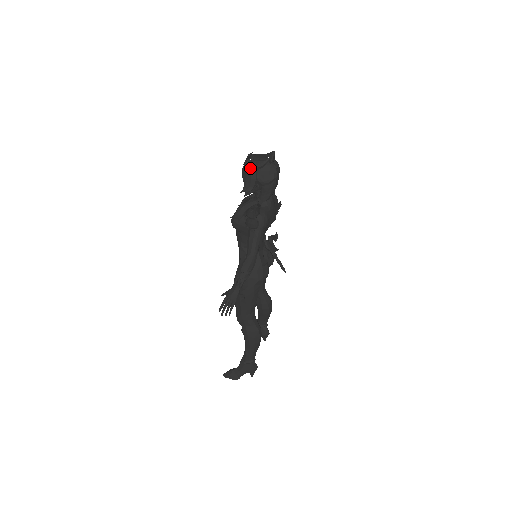
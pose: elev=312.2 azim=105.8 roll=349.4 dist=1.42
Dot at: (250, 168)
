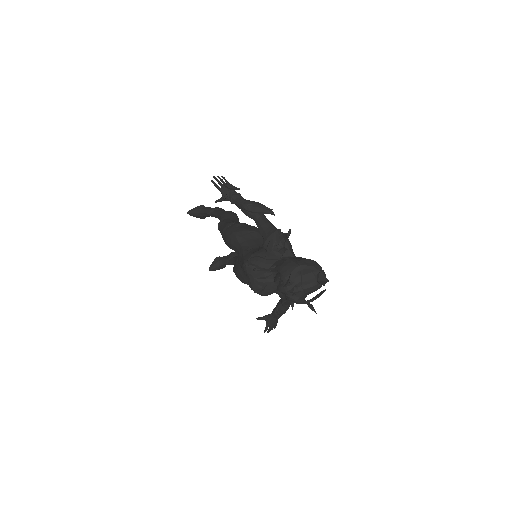
Dot at: (300, 300)
